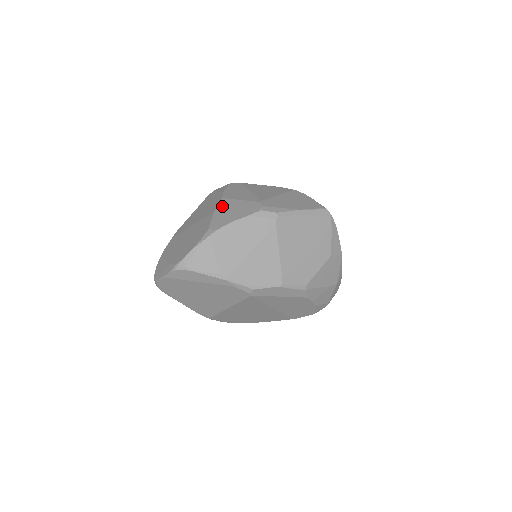
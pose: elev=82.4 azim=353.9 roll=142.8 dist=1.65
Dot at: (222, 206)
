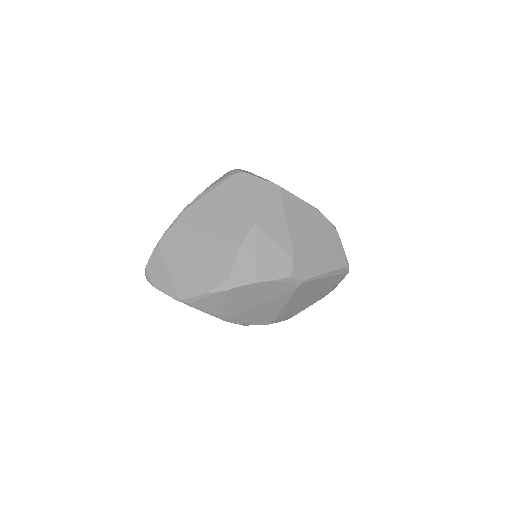
Dot at: (251, 242)
